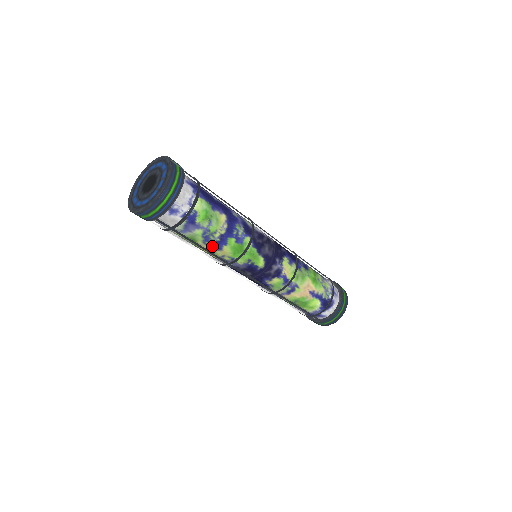
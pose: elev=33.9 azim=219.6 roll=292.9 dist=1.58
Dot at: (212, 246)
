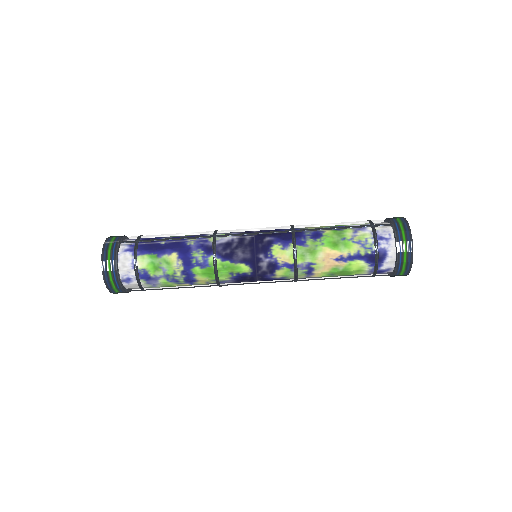
Dot at: (185, 283)
